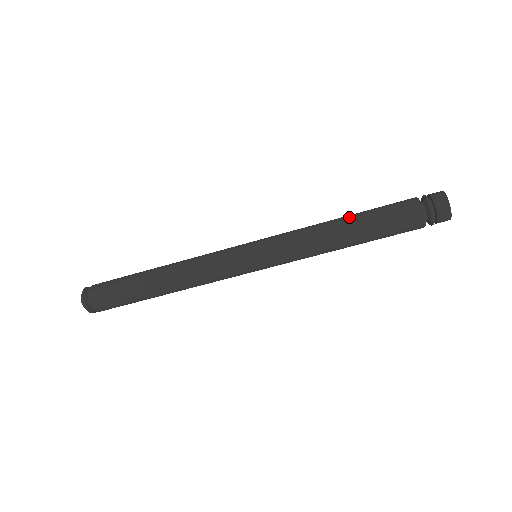
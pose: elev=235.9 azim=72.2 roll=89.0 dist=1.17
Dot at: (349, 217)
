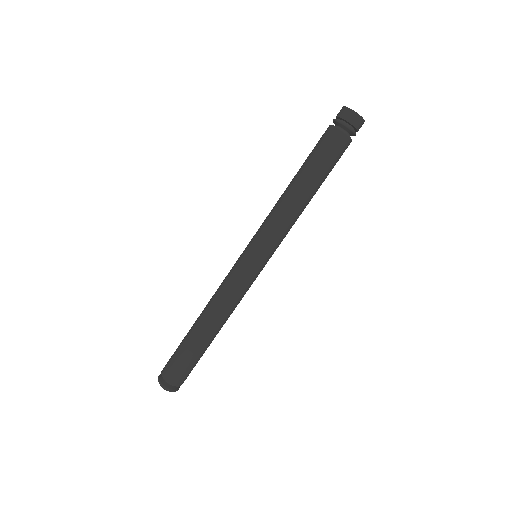
Dot at: (298, 178)
